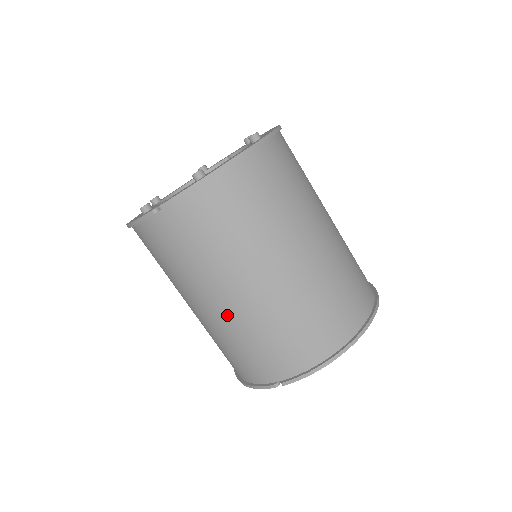
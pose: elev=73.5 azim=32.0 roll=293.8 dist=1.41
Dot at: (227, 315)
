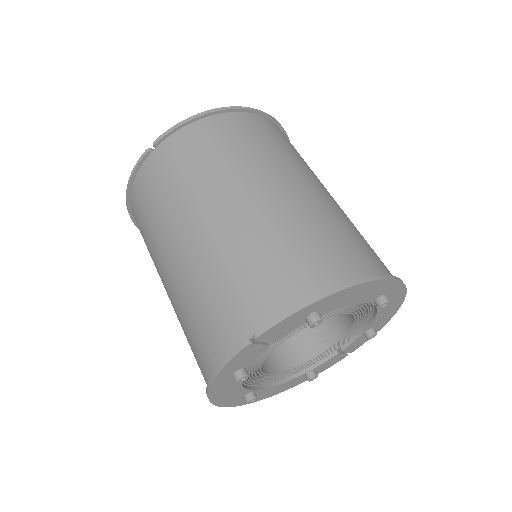
Dot at: (198, 249)
